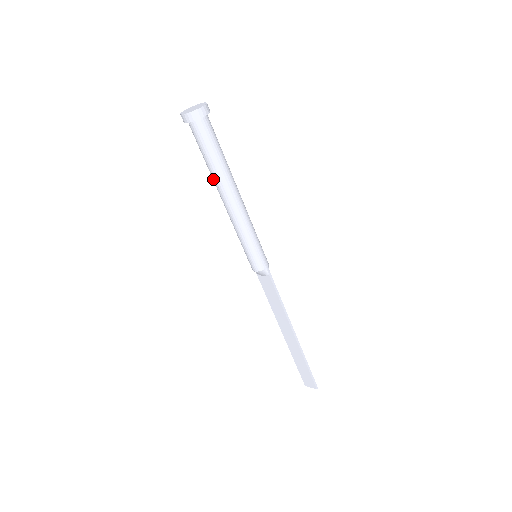
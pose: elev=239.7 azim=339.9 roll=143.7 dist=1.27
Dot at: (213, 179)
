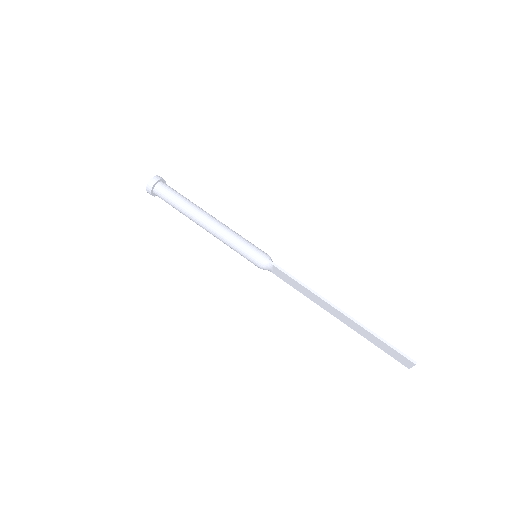
Dot at: (189, 218)
